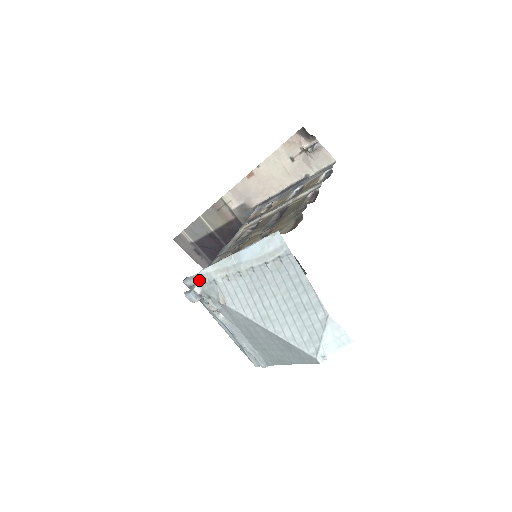
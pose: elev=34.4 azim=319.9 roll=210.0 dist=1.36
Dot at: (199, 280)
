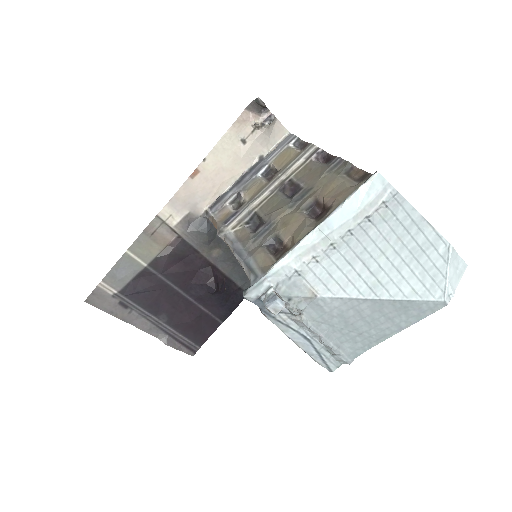
Dot at: (271, 282)
